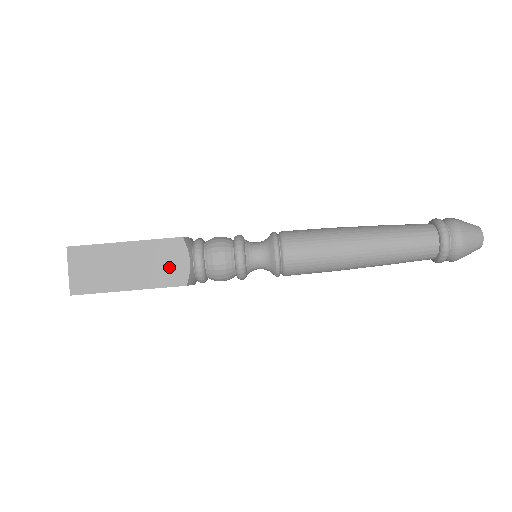
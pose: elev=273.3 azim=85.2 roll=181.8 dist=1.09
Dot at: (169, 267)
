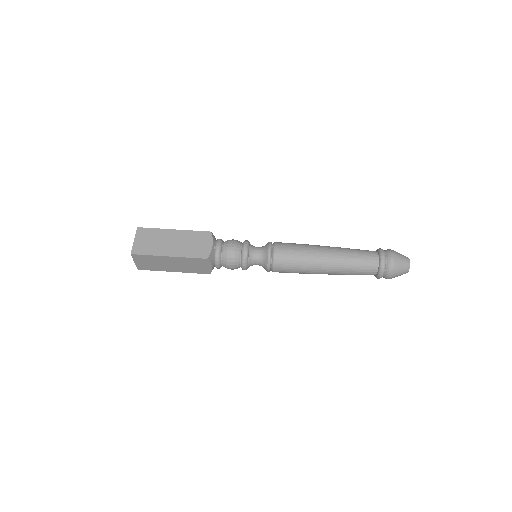
Dot at: (198, 247)
